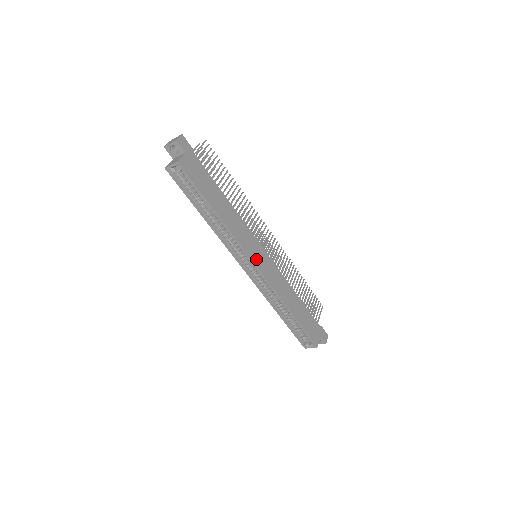
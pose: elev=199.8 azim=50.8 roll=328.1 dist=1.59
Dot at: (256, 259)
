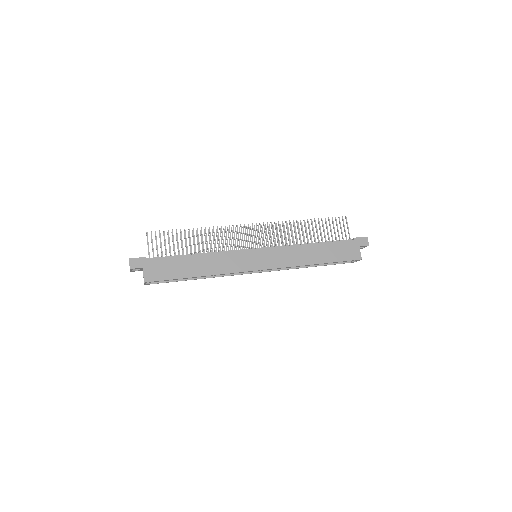
Dot at: (255, 265)
